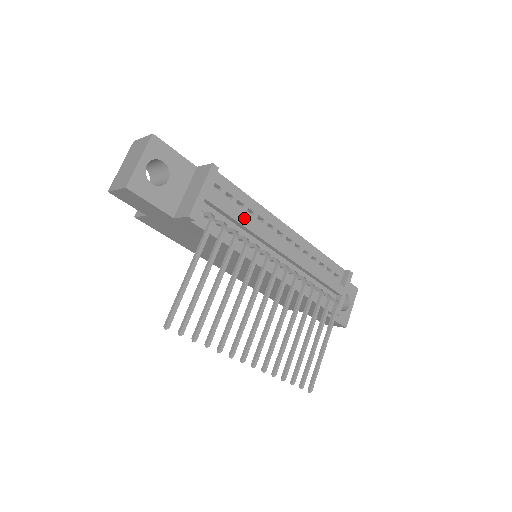
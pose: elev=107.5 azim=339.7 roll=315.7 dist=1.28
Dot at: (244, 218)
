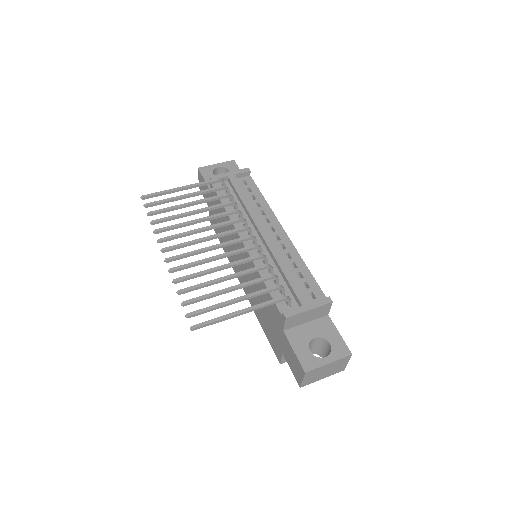
Dot at: (246, 198)
